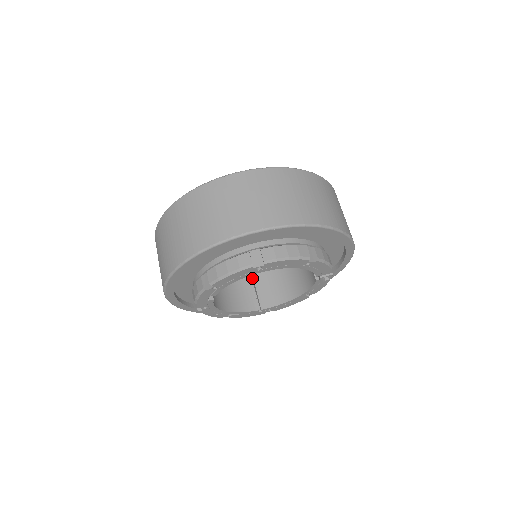
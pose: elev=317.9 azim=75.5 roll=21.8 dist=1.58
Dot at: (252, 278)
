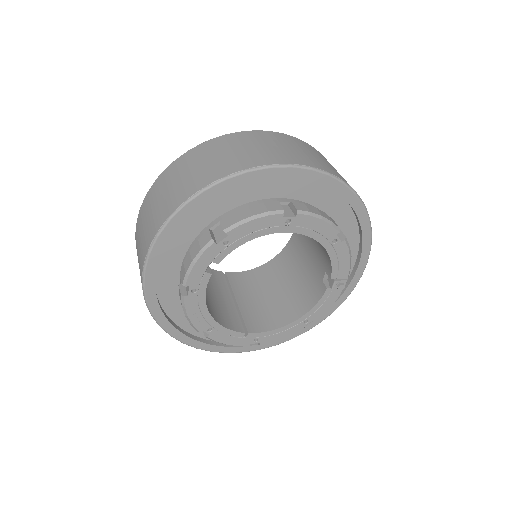
Dot at: occluded
